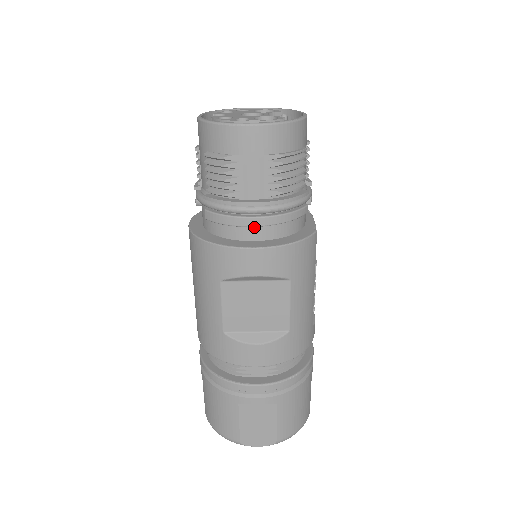
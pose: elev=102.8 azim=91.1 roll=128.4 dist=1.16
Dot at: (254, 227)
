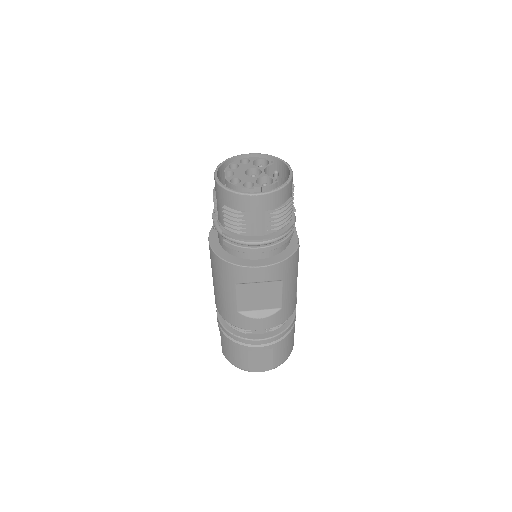
Dot at: (258, 252)
